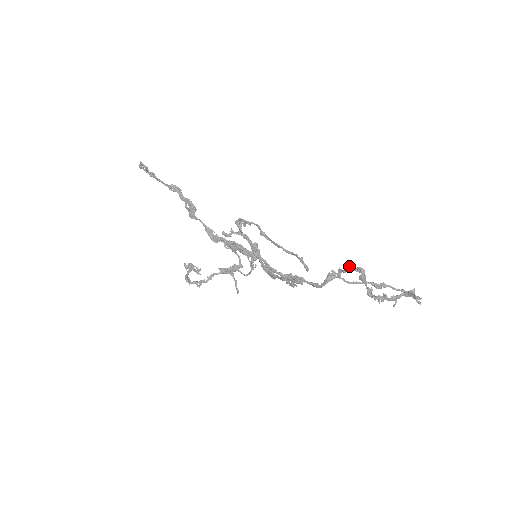
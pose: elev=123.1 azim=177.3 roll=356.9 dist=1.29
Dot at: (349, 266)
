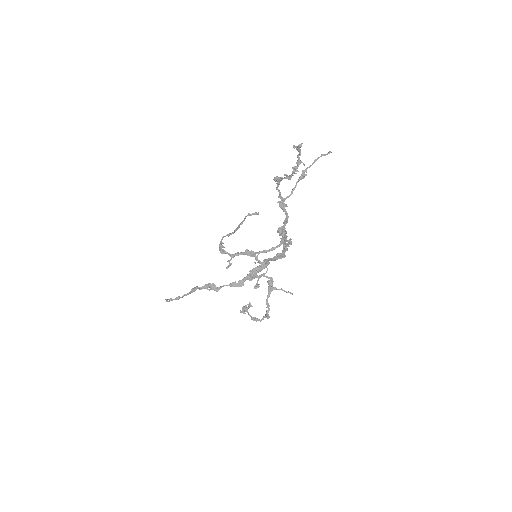
Dot at: (276, 188)
